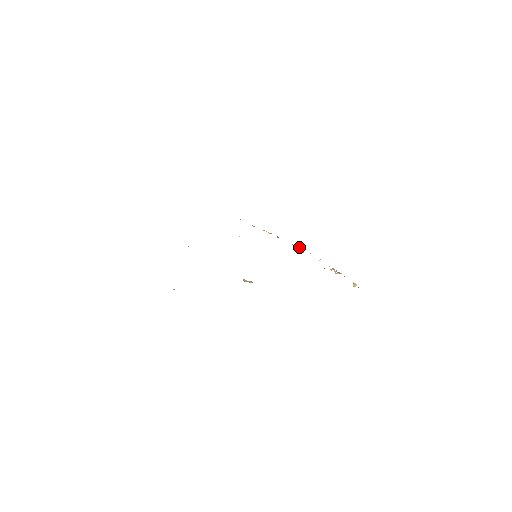
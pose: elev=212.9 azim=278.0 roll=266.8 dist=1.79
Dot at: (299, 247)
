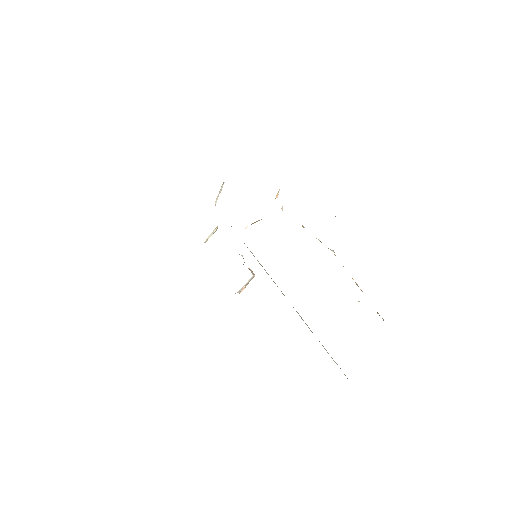
Dot at: occluded
